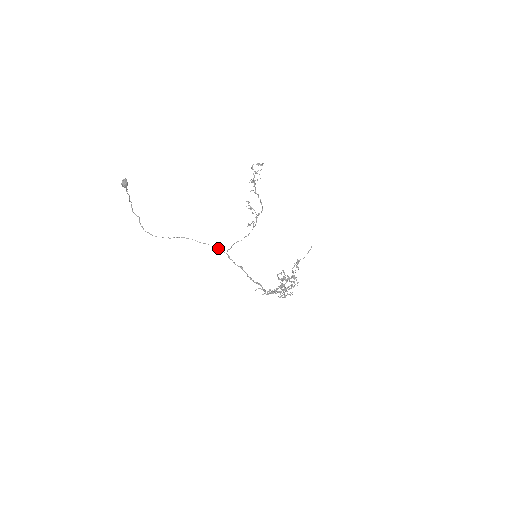
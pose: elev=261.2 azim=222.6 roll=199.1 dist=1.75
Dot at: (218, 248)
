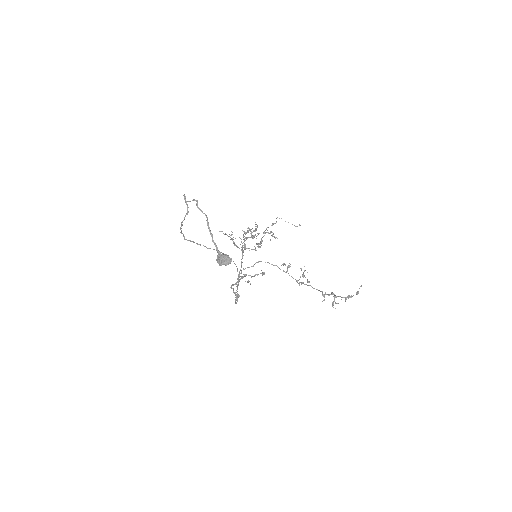
Dot at: occluded
